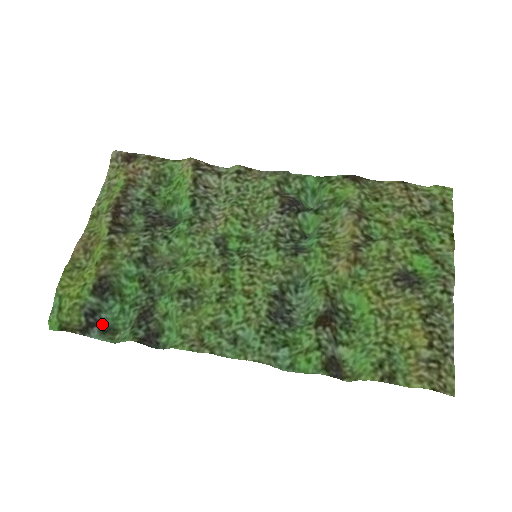
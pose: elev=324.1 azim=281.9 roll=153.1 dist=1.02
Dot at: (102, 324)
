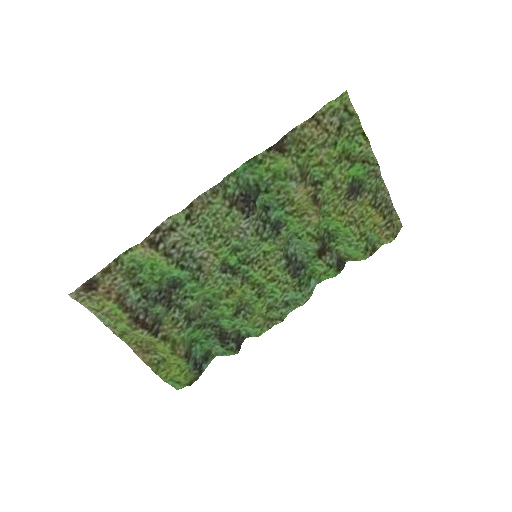
Dot at: (202, 360)
